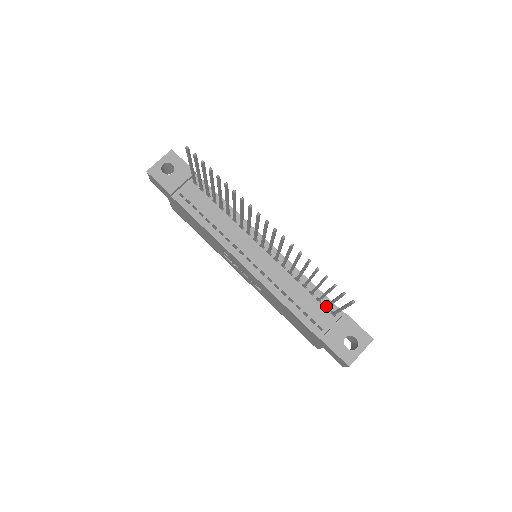
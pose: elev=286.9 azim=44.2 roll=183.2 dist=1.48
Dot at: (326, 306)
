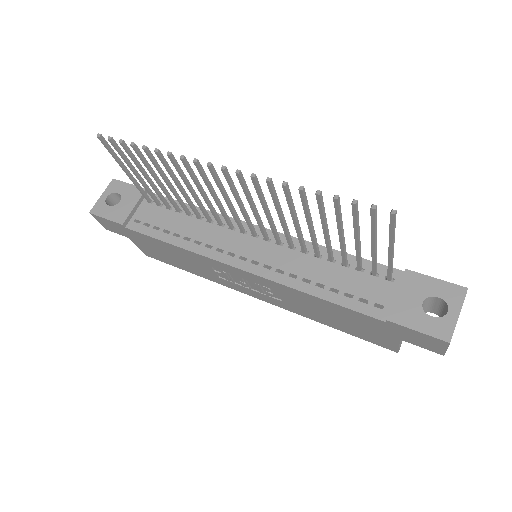
Dot at: (372, 270)
